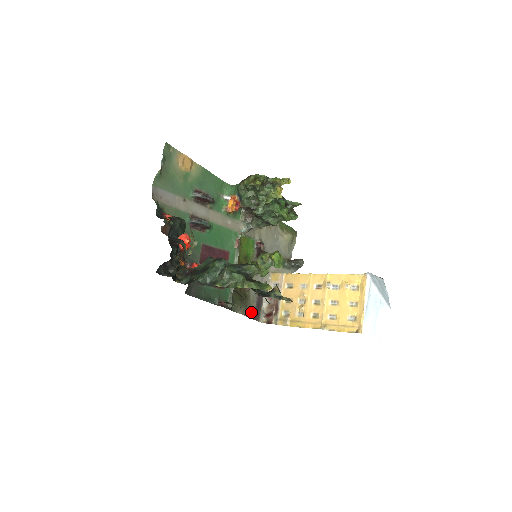
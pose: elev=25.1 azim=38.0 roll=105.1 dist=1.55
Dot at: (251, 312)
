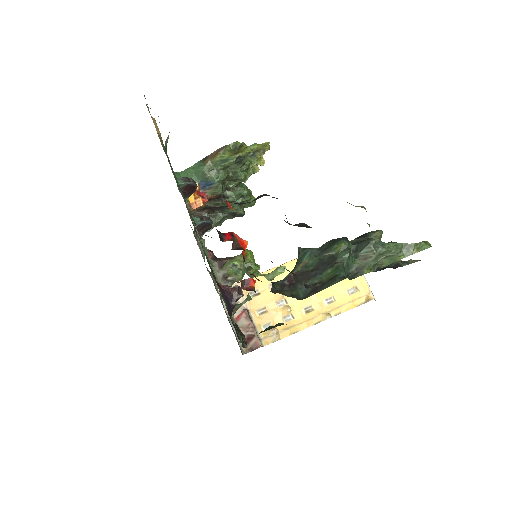
Dot at: occluded
